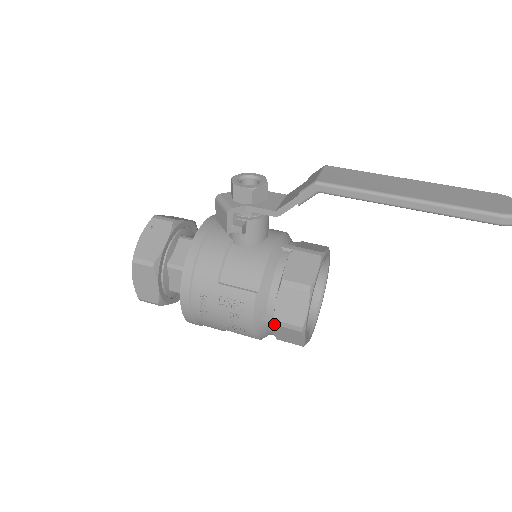
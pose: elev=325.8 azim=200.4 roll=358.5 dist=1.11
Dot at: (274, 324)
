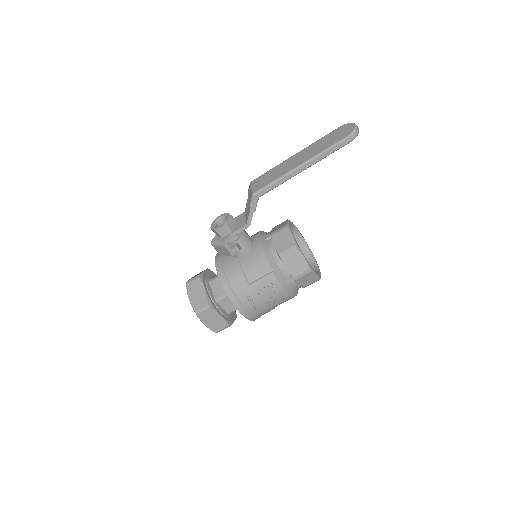
Dot at: (295, 280)
